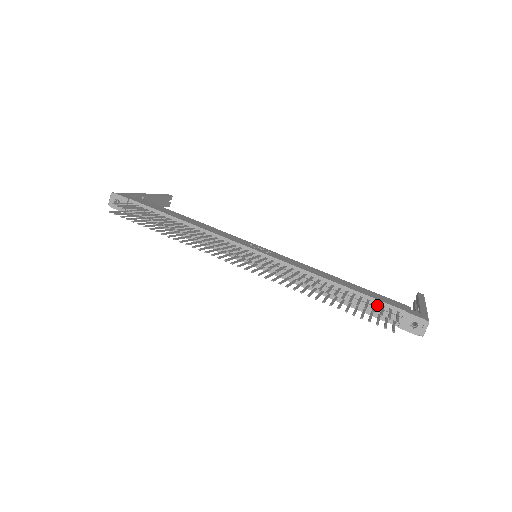
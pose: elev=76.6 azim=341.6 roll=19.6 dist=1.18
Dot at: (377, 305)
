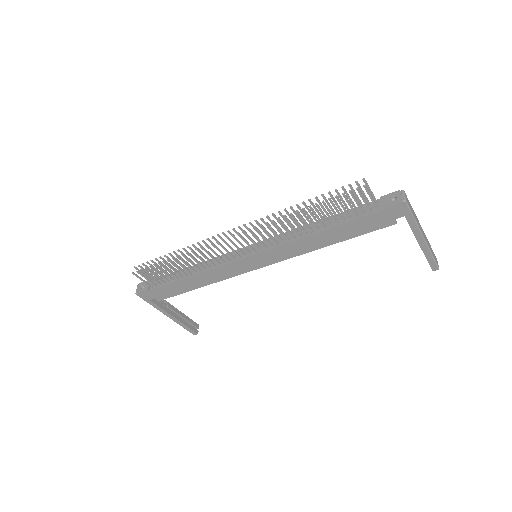
Dot at: (358, 210)
